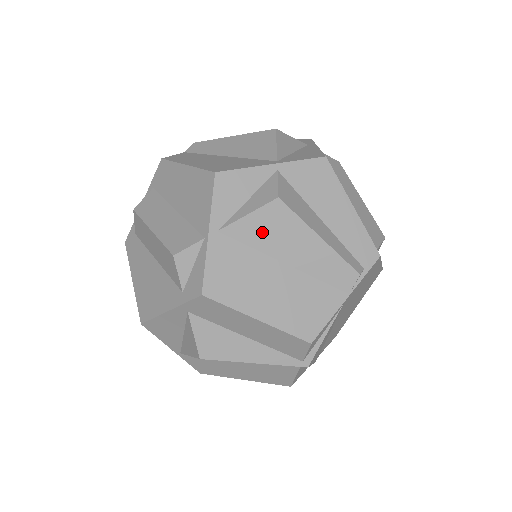
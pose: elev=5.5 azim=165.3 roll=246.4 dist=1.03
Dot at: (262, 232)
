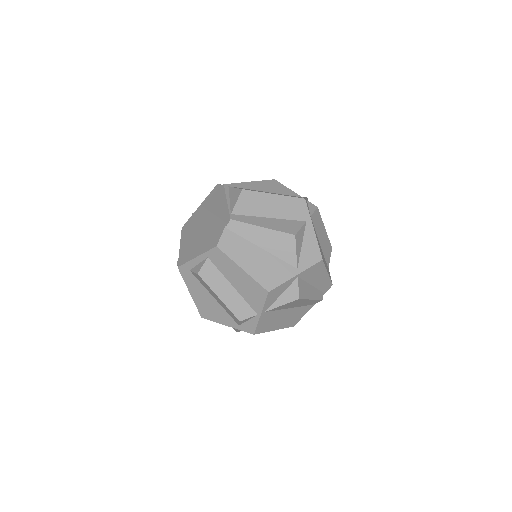
Dot at: (286, 306)
